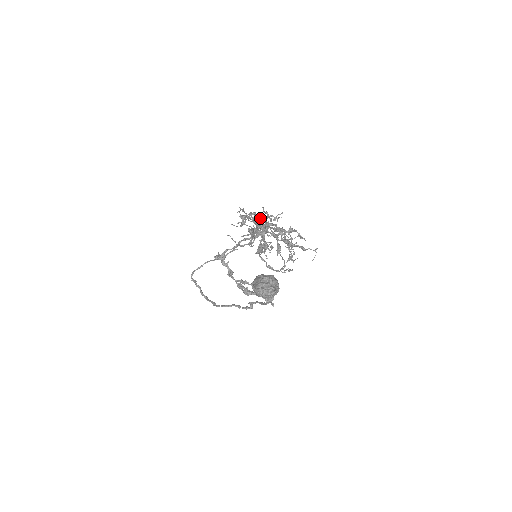
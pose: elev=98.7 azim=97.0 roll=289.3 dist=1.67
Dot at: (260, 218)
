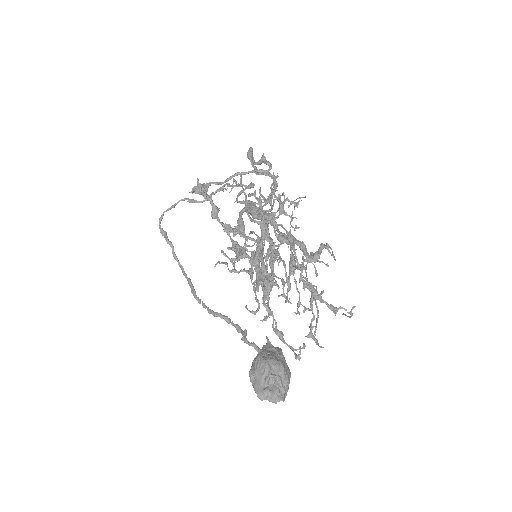
Dot at: (267, 201)
